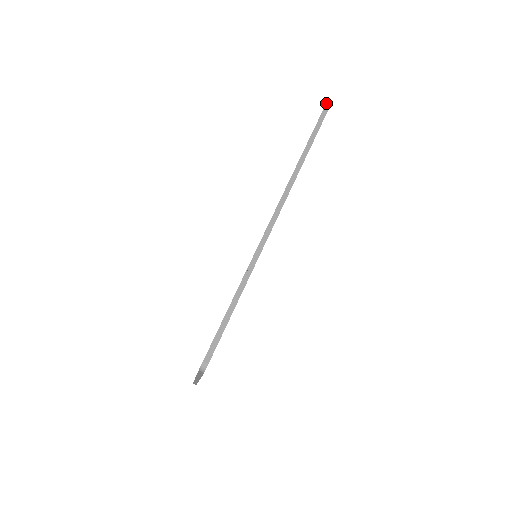
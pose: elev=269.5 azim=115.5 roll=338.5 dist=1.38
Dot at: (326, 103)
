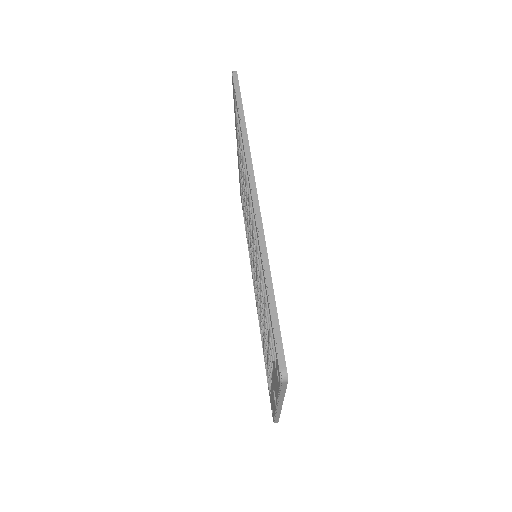
Dot at: occluded
